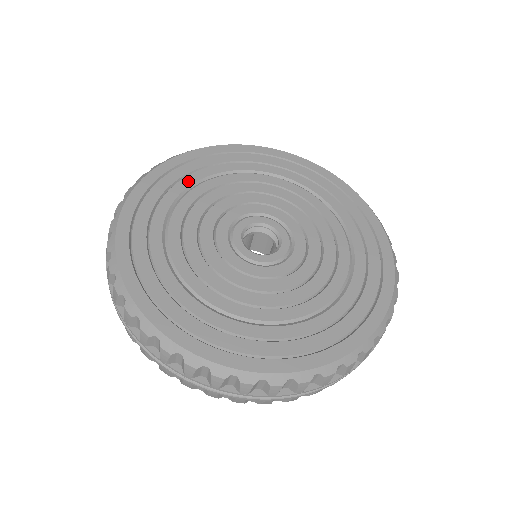
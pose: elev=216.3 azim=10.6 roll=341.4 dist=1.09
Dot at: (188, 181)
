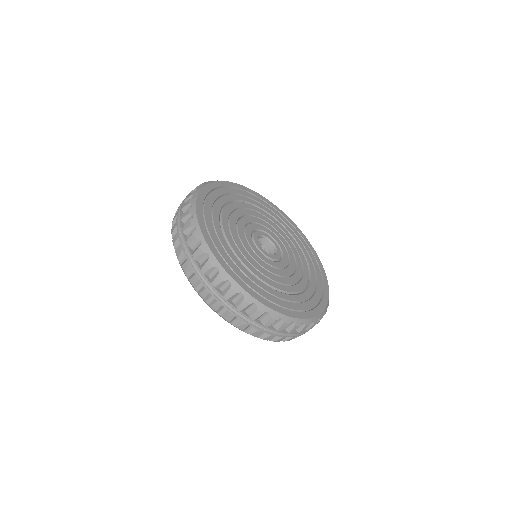
Dot at: (243, 198)
